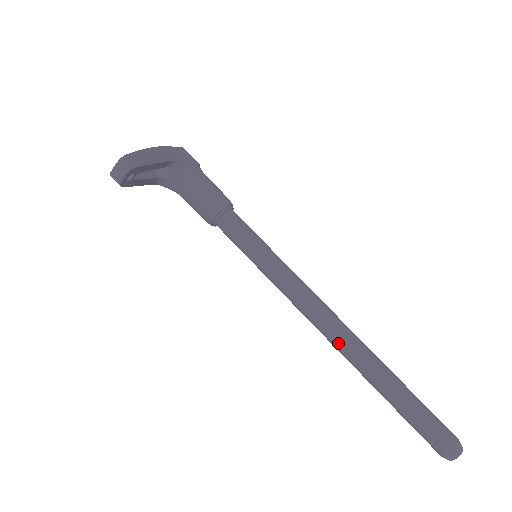
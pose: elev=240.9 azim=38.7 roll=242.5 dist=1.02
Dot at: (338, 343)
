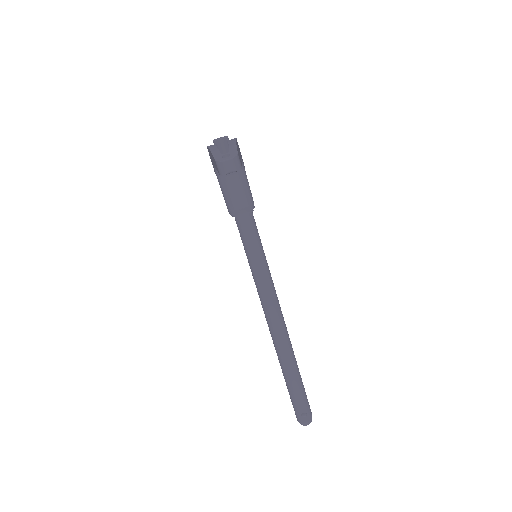
Dot at: (279, 337)
